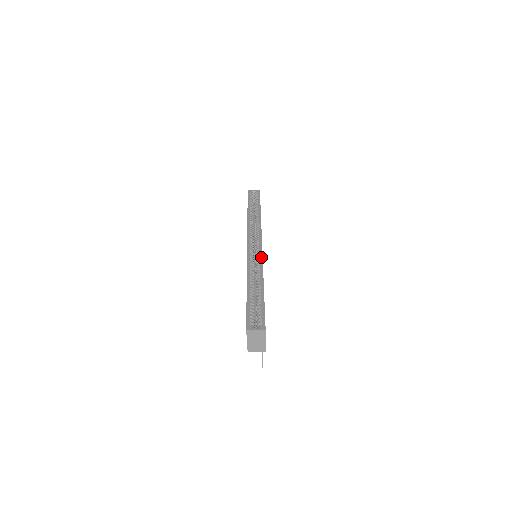
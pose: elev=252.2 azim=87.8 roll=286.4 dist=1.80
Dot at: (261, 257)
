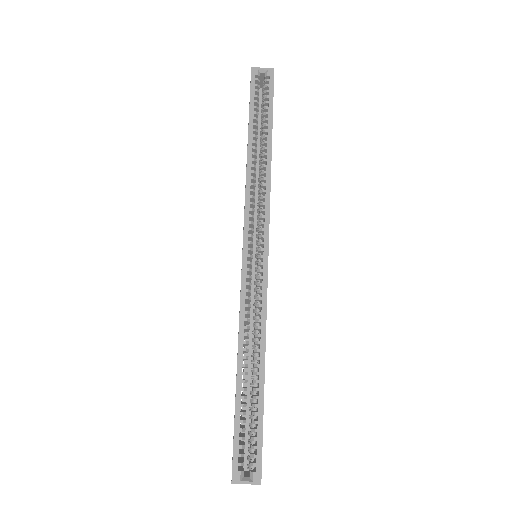
Dot at: (265, 291)
